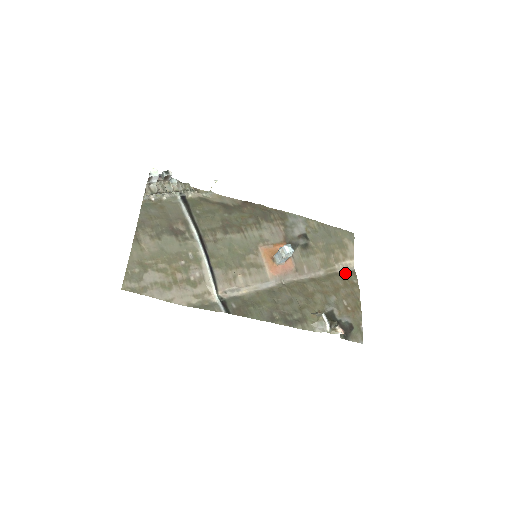
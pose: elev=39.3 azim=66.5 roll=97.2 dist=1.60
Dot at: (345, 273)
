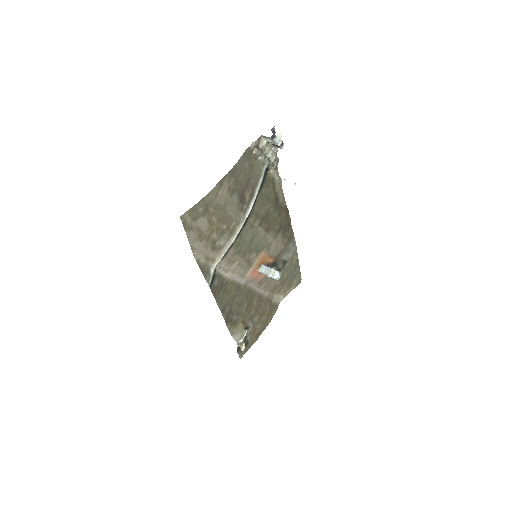
Dot at: (274, 304)
